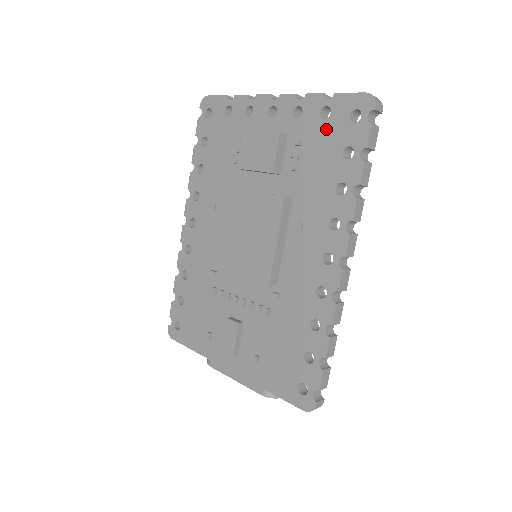
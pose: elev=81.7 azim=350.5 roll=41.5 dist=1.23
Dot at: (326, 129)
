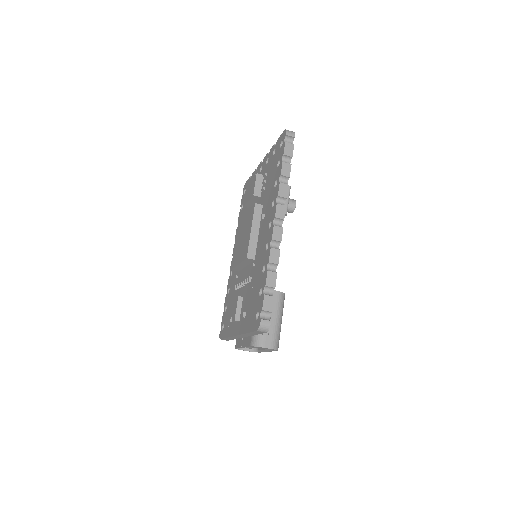
Dot at: (274, 159)
